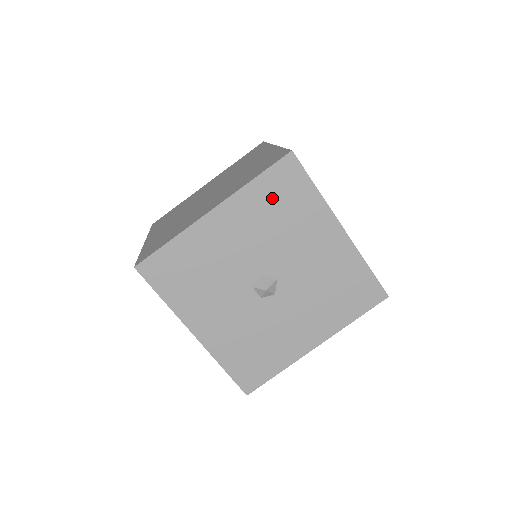
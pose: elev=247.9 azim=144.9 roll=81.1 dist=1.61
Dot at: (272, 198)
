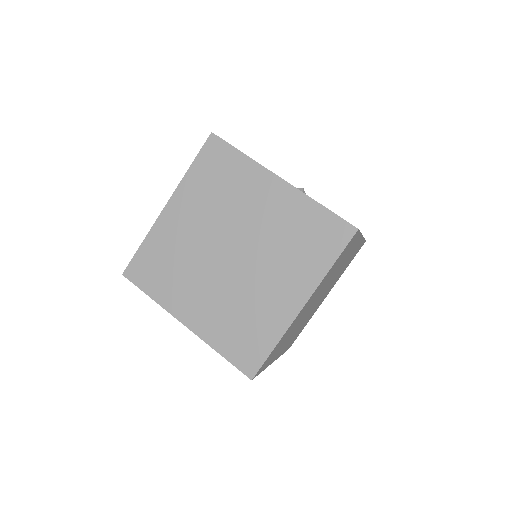
Dot at: occluded
